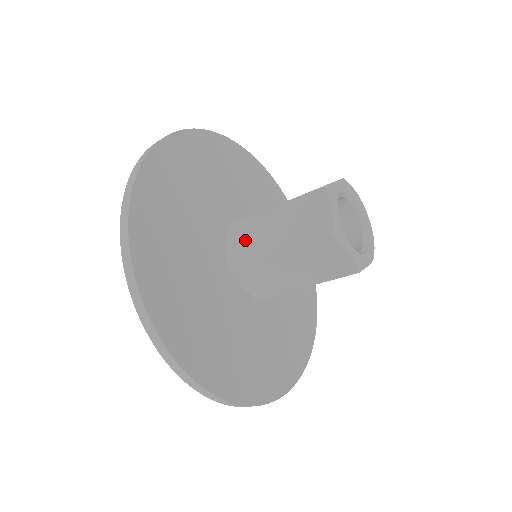
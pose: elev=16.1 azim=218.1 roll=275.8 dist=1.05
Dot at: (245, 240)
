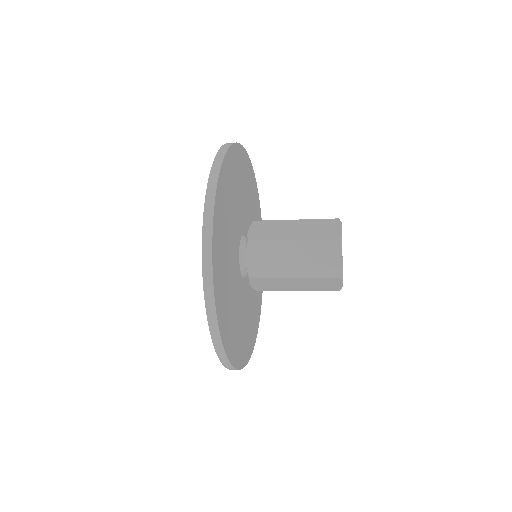
Dot at: (267, 229)
